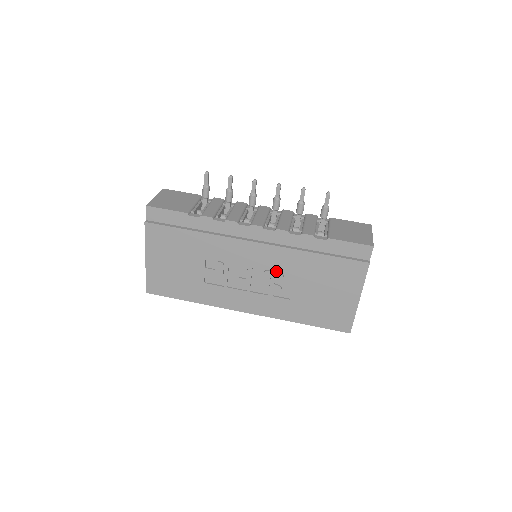
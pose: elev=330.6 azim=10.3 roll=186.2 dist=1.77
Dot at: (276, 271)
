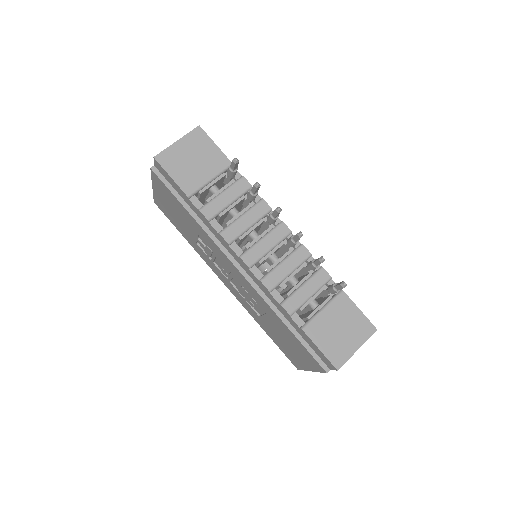
Dot at: (252, 296)
